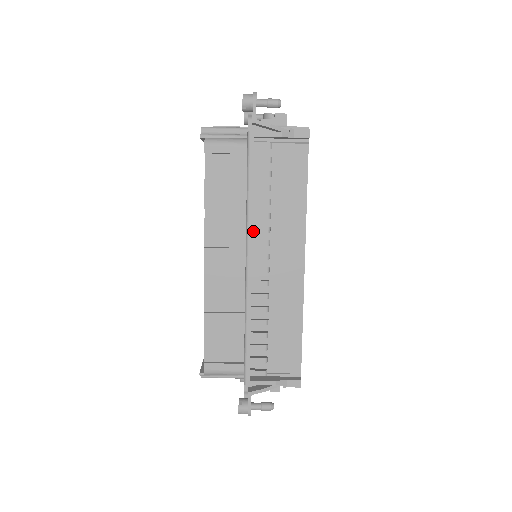
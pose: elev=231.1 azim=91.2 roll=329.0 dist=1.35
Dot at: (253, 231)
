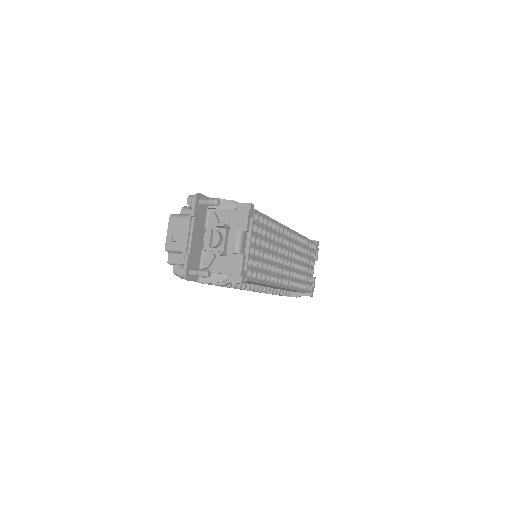
Dot at: occluded
